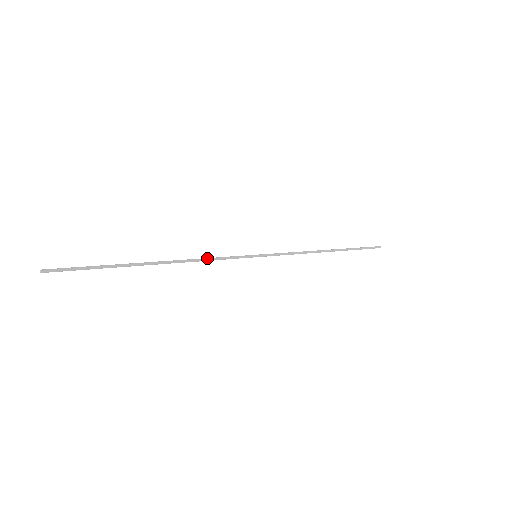
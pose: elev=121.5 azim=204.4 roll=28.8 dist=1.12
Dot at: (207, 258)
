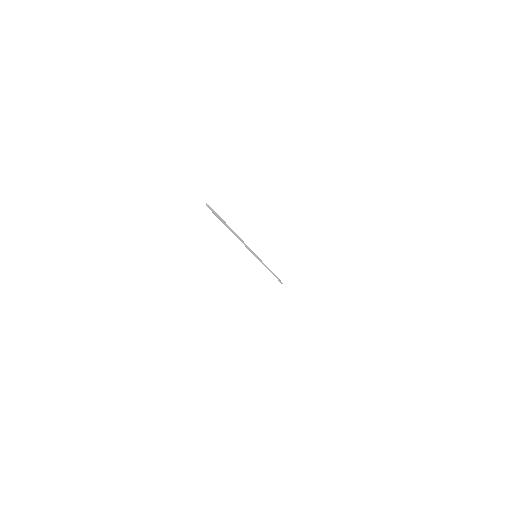
Dot at: (245, 244)
